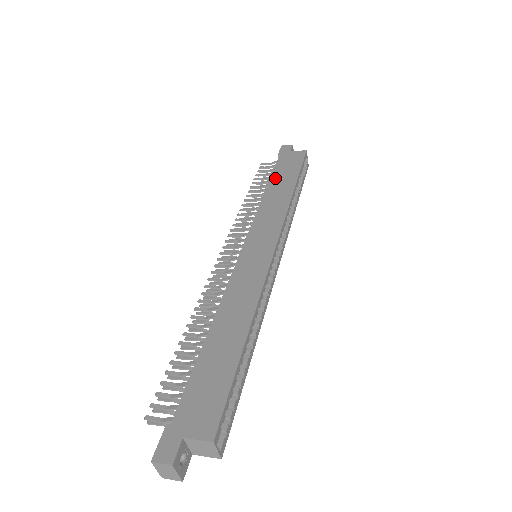
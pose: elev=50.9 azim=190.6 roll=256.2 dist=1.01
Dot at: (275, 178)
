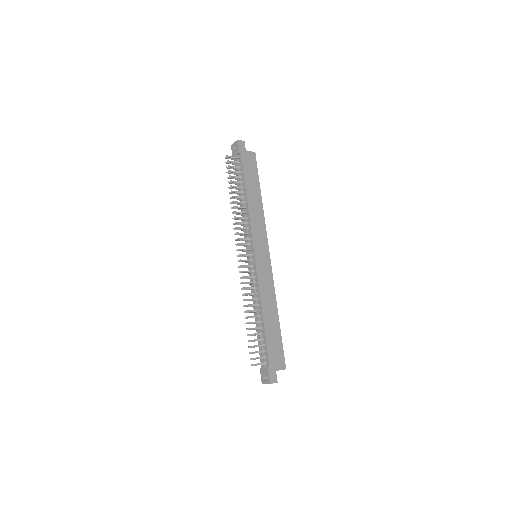
Dot at: (248, 184)
